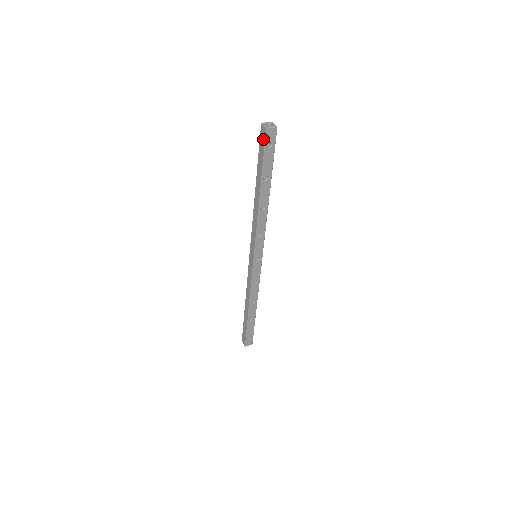
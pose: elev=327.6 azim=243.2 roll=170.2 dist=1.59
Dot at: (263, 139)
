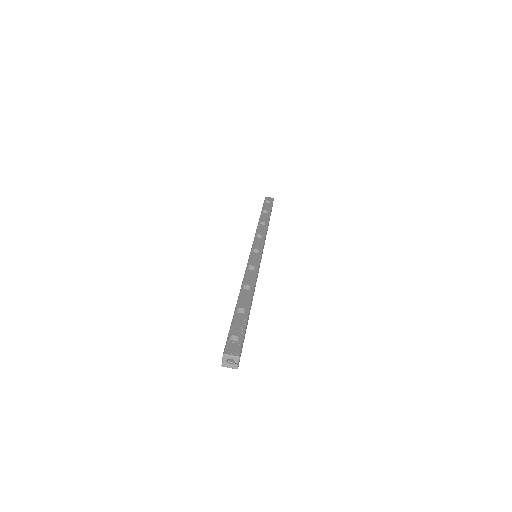
Dot at: occluded
